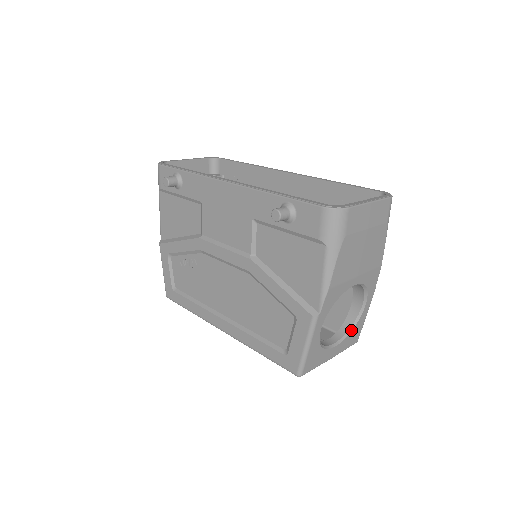
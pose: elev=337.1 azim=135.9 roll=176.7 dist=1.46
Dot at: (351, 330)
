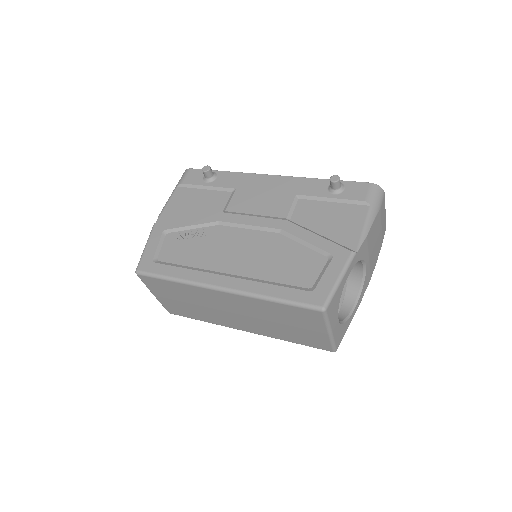
Dot at: (344, 322)
